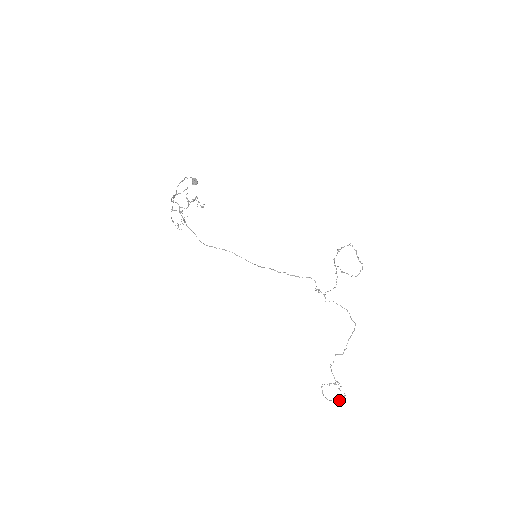
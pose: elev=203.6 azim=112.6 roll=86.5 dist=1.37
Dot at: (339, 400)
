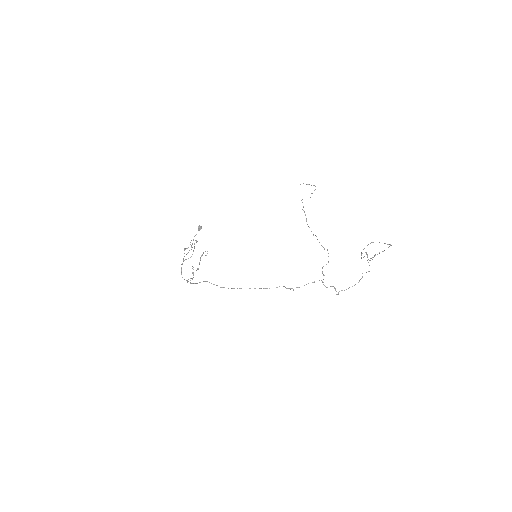
Dot at: occluded
